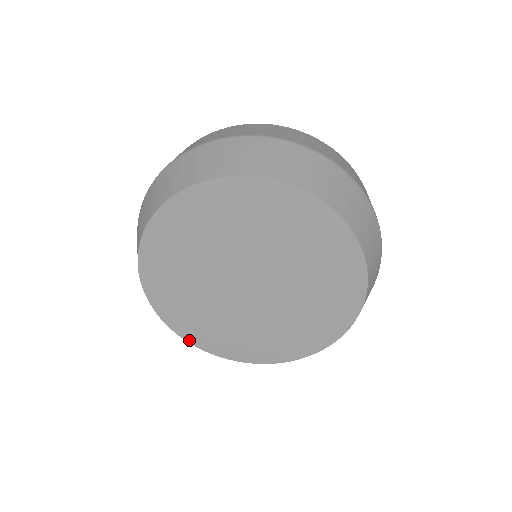
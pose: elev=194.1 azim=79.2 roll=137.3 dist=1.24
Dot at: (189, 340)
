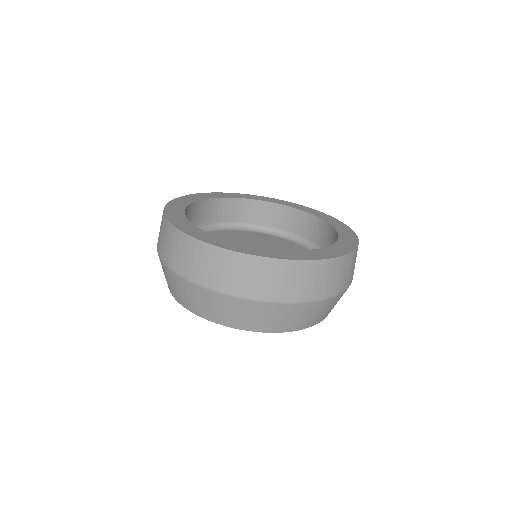
Dot at: occluded
